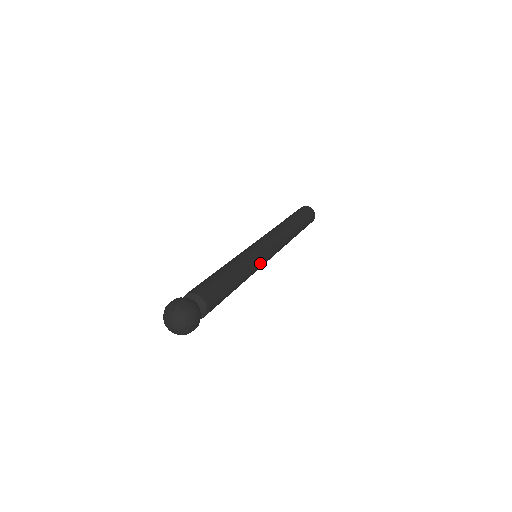
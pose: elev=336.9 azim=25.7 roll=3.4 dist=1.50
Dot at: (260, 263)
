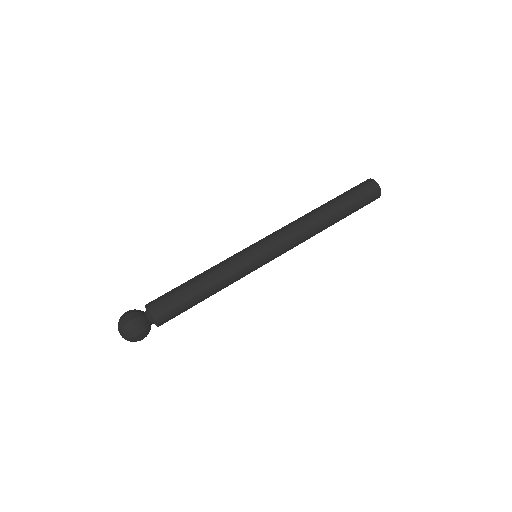
Dot at: (249, 267)
